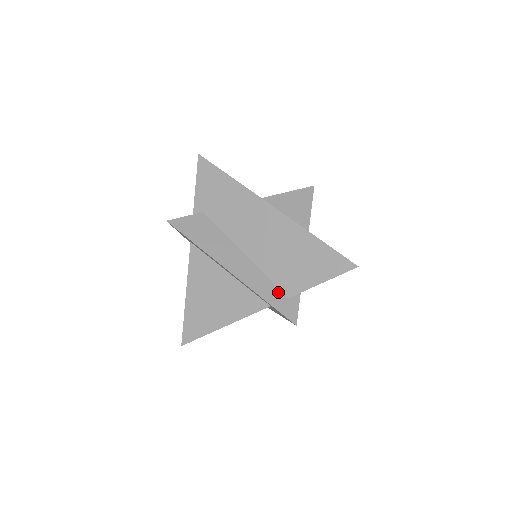
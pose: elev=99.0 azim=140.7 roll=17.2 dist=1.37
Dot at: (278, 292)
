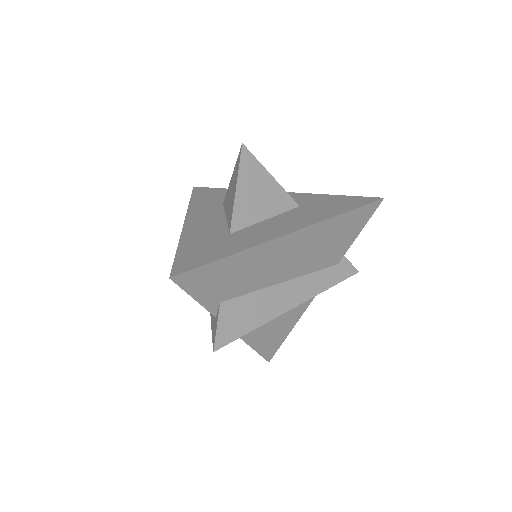
Dot at: (330, 270)
